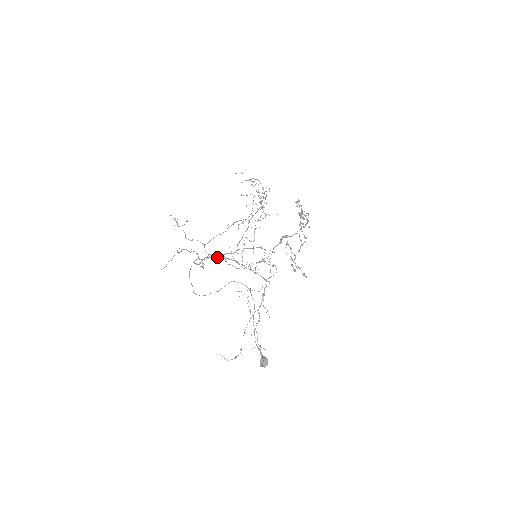
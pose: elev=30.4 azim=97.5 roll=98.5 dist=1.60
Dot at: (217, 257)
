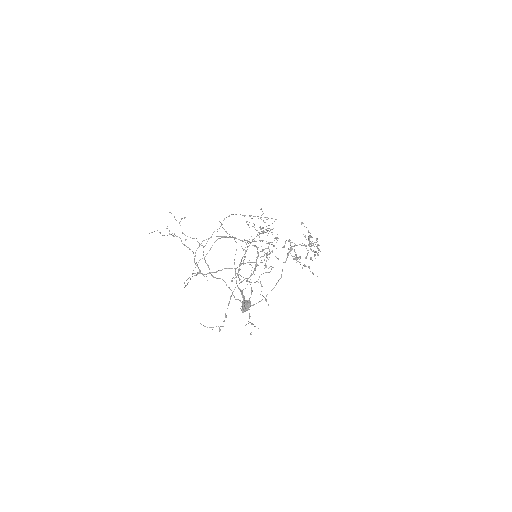
Dot at: occluded
